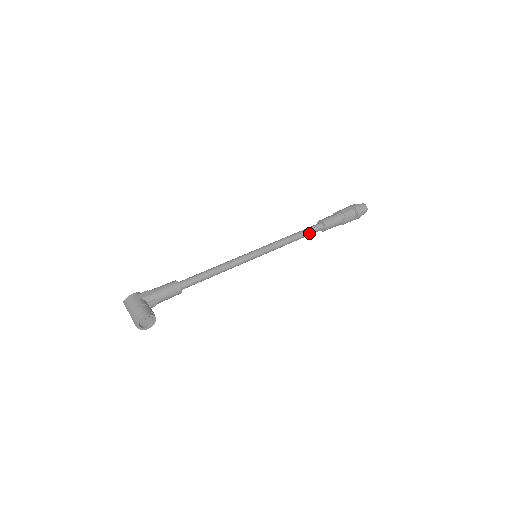
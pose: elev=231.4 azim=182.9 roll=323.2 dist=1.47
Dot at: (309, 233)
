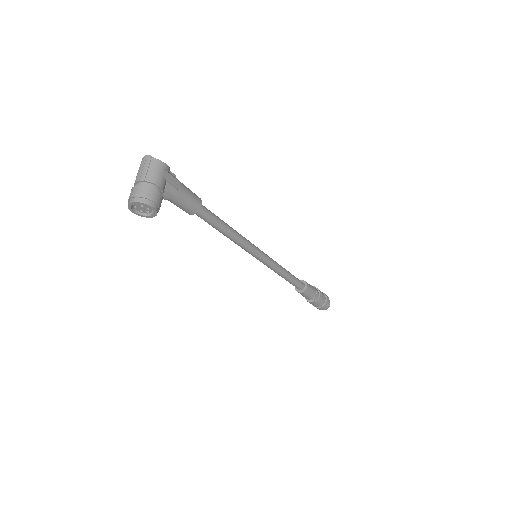
Dot at: (293, 283)
